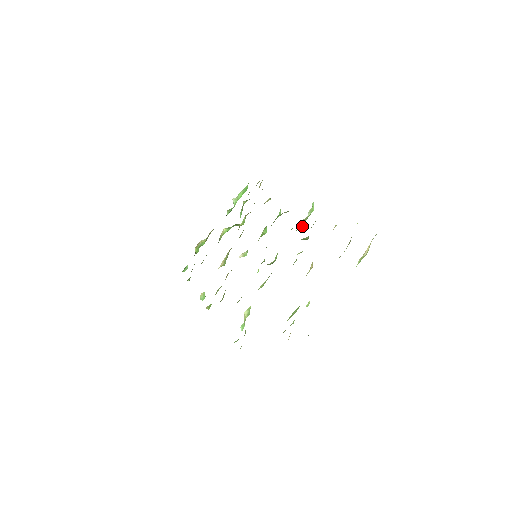
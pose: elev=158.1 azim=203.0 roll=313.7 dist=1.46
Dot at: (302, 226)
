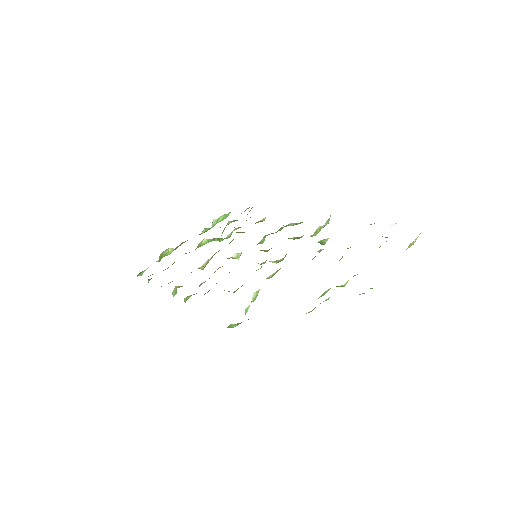
Dot at: (316, 234)
